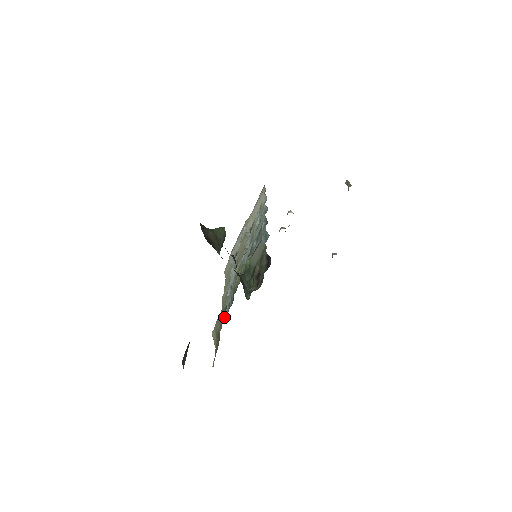
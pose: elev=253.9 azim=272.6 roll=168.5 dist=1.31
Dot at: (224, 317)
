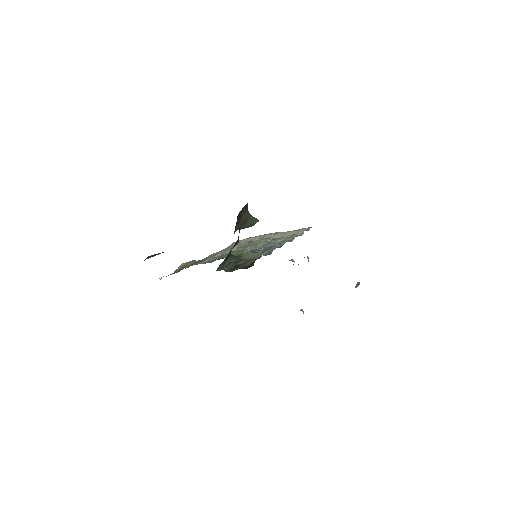
Dot at: occluded
